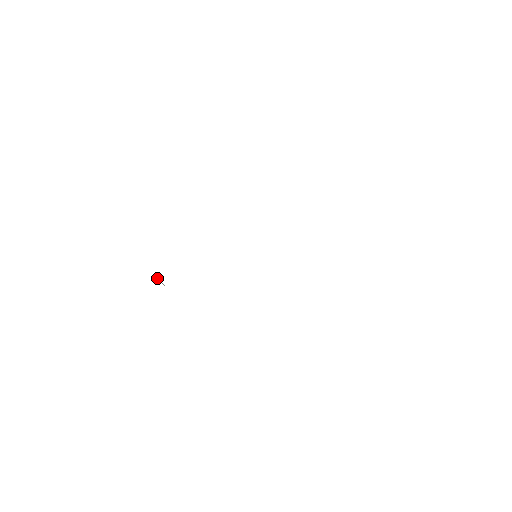
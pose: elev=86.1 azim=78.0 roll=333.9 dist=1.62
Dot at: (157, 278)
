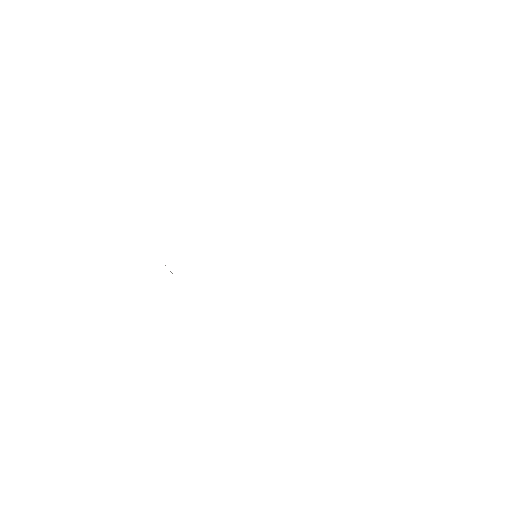
Dot at: (165, 265)
